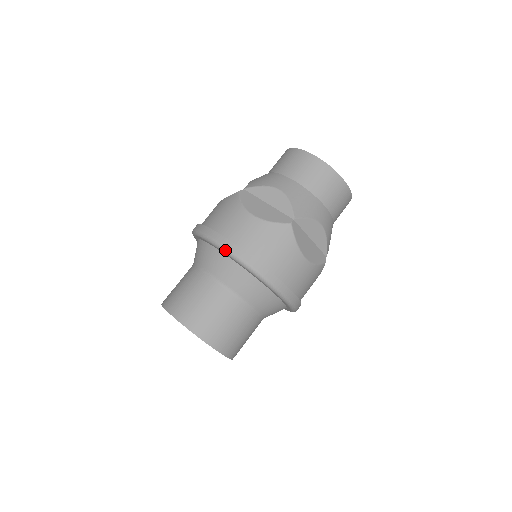
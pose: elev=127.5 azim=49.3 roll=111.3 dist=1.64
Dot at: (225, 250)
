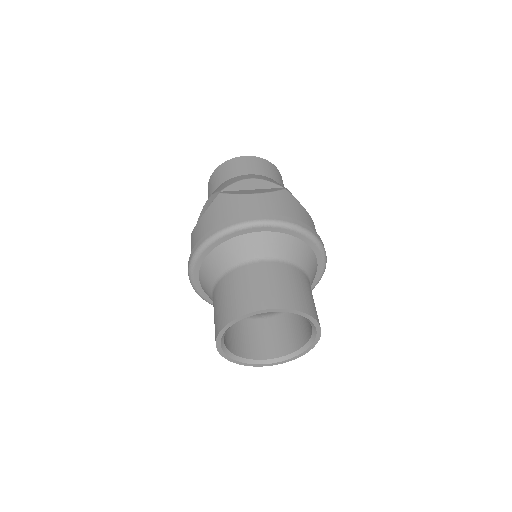
Dot at: (262, 222)
